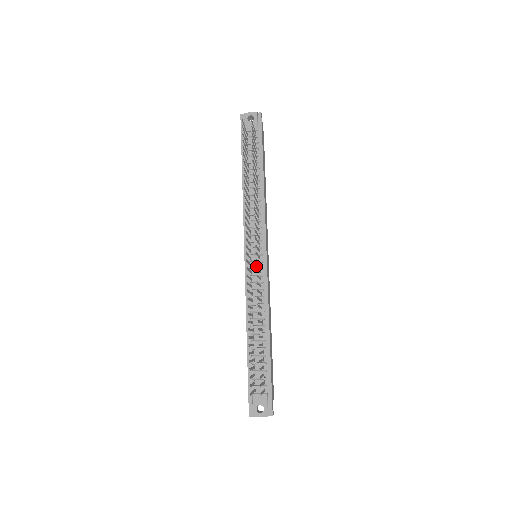
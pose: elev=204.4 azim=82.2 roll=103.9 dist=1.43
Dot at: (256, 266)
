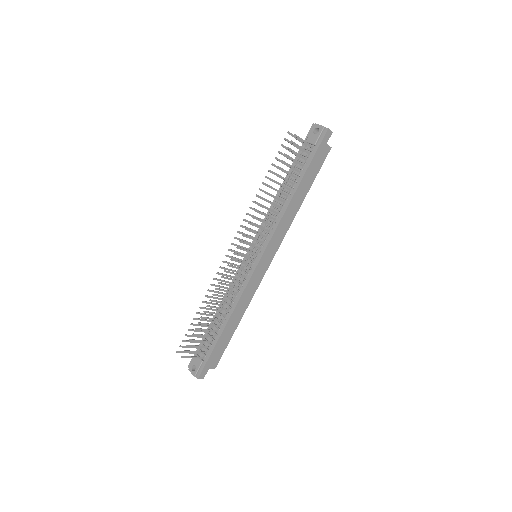
Dot at: occluded
